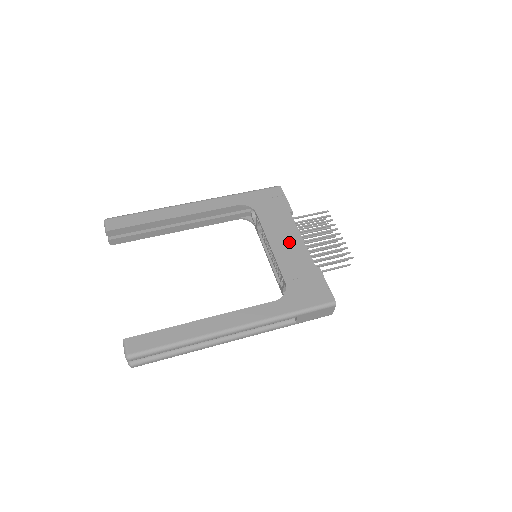
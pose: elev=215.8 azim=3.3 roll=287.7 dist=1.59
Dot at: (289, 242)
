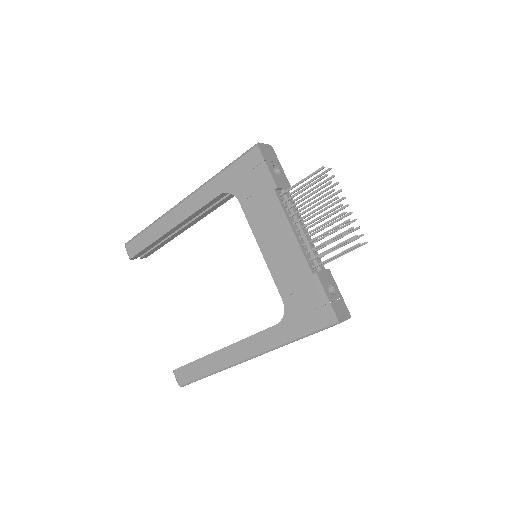
Dot at: (279, 240)
